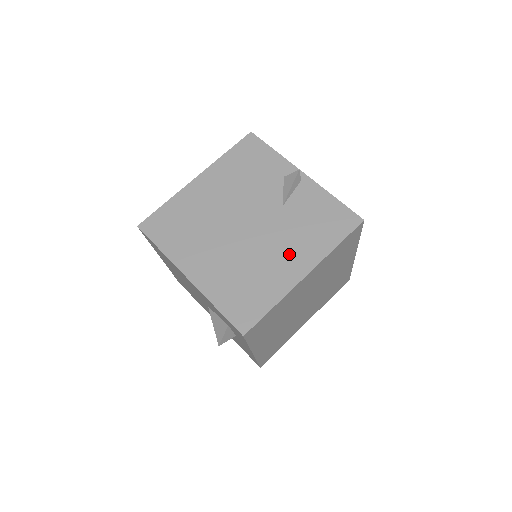
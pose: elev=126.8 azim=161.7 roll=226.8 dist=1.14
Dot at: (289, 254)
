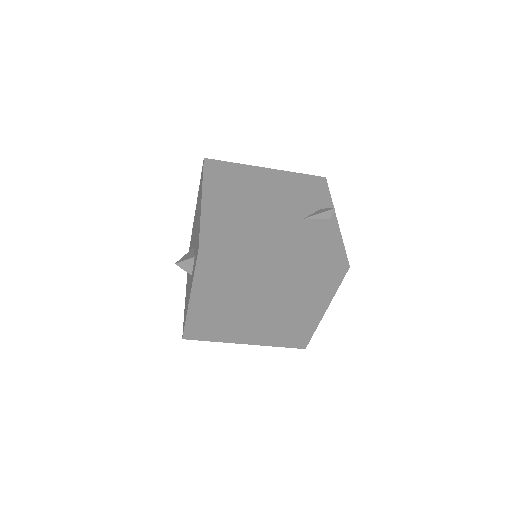
Dot at: (279, 240)
